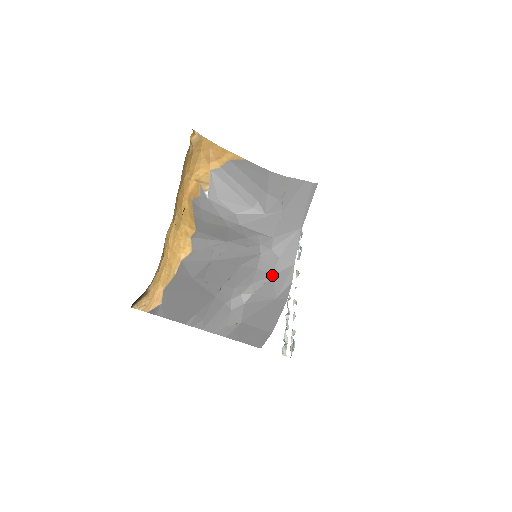
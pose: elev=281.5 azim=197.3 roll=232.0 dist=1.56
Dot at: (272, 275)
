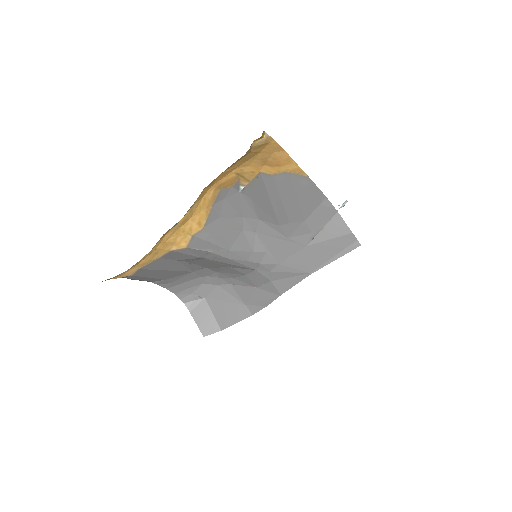
Dot at: (256, 287)
